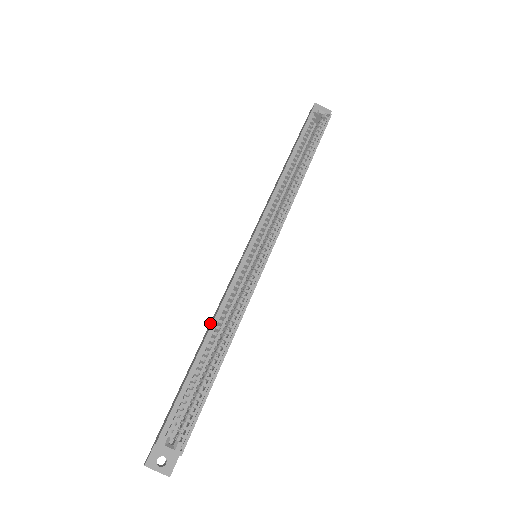
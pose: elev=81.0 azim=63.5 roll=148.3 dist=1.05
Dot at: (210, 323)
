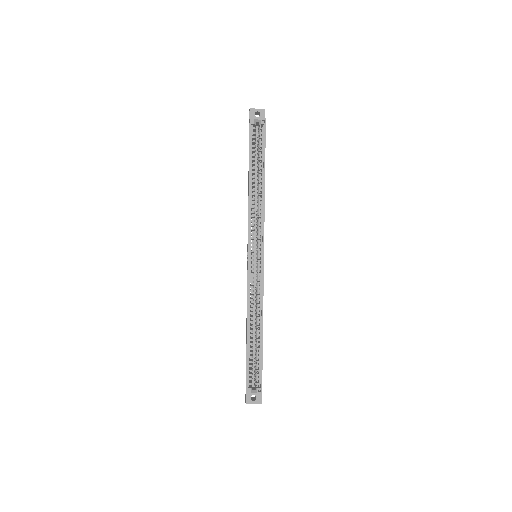
Dot at: occluded
